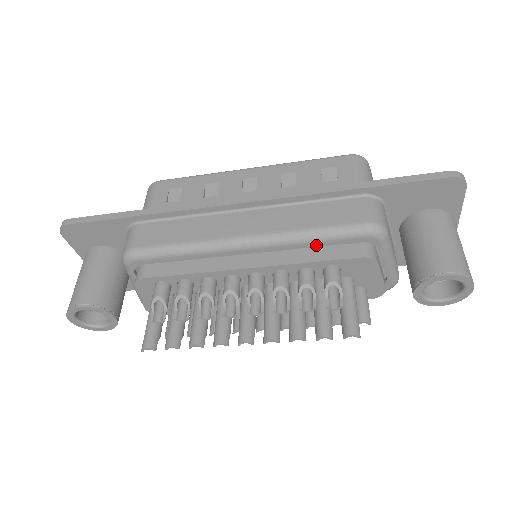
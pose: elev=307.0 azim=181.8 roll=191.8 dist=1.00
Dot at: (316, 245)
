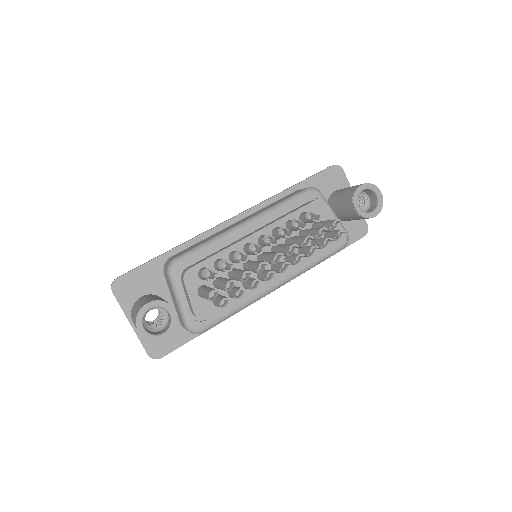
Dot at: (287, 209)
